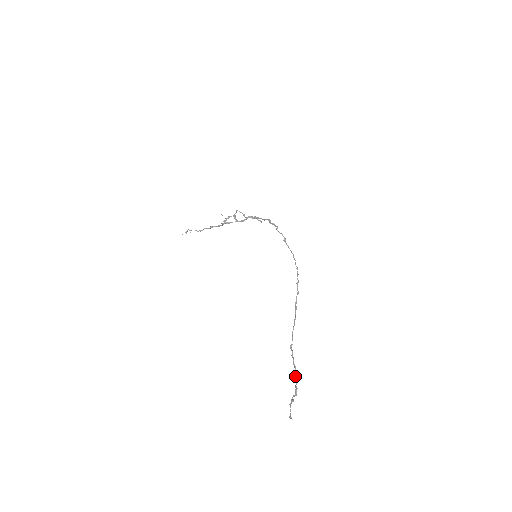
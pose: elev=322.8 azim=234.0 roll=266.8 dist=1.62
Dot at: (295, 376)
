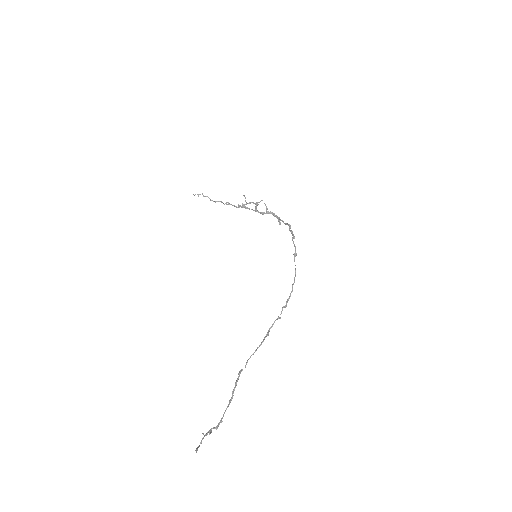
Dot at: (227, 406)
